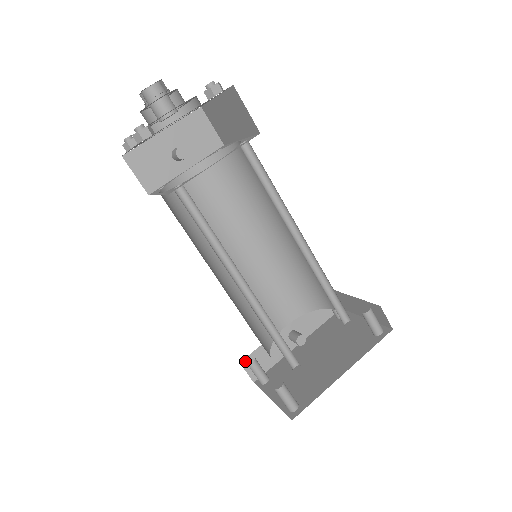
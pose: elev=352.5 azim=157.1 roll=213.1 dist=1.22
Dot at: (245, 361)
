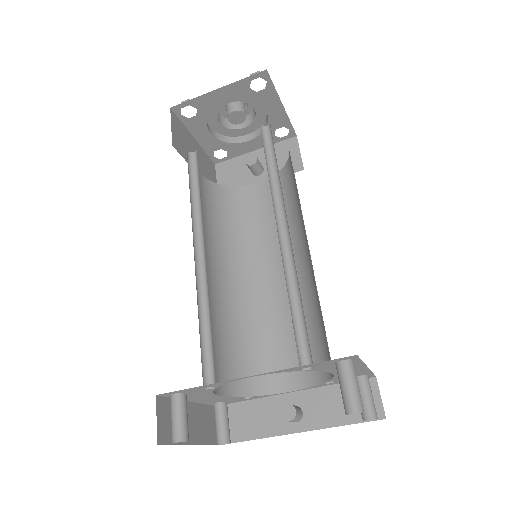
Dot at: occluded
